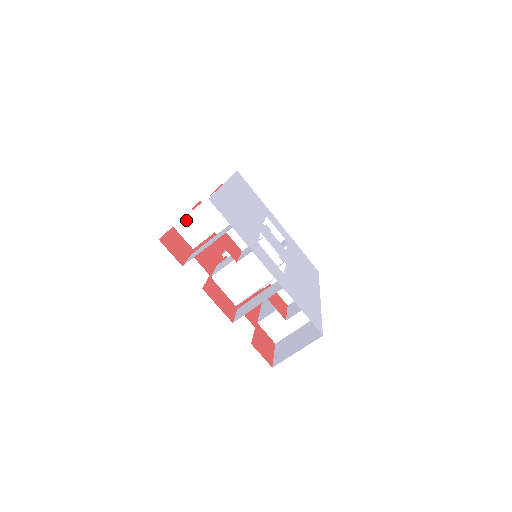
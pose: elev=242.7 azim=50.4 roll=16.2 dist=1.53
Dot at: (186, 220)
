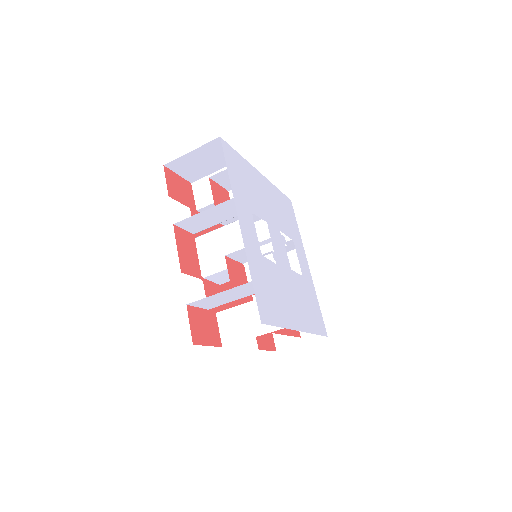
Dot at: (204, 180)
